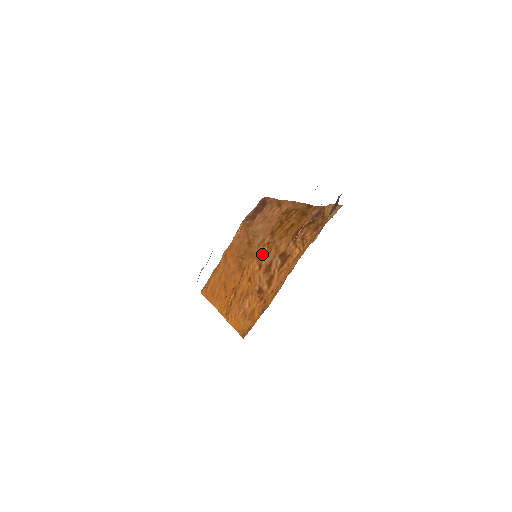
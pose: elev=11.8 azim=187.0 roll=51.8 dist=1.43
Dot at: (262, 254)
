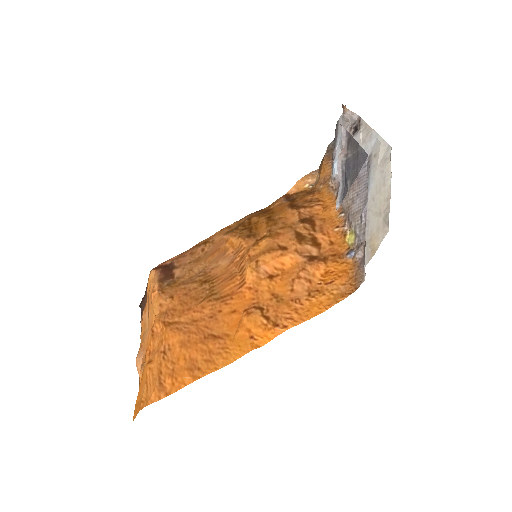
Dot at: (268, 244)
